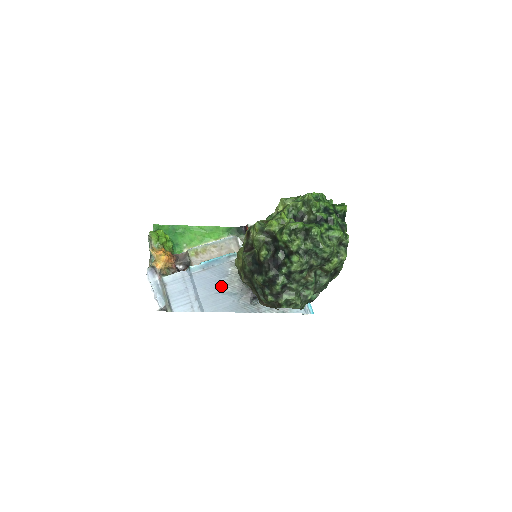
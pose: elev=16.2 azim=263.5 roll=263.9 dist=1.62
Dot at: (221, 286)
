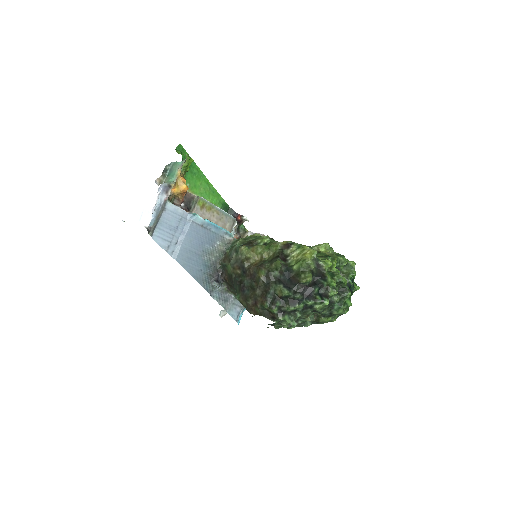
Dot at: (203, 250)
